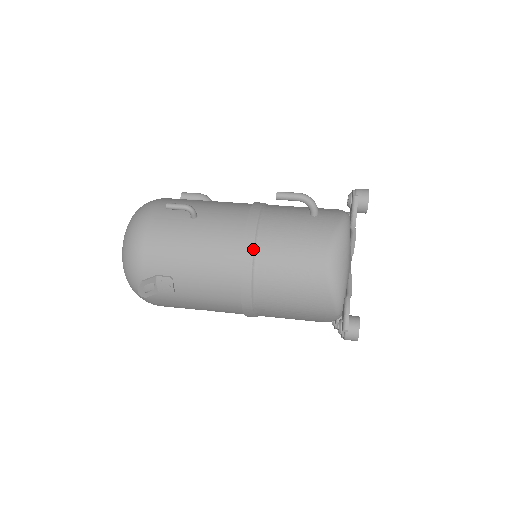
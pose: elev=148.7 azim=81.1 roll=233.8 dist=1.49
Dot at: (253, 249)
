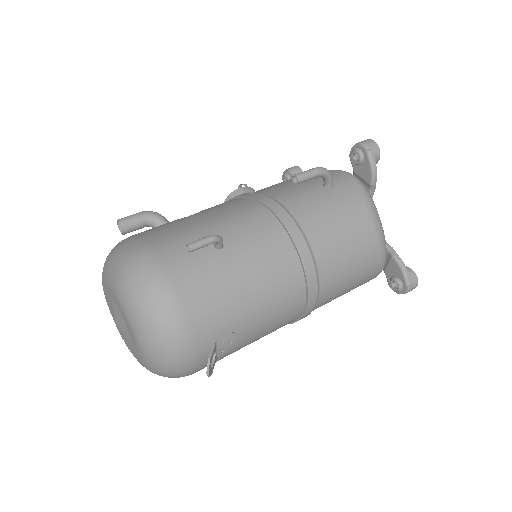
Dot at: (310, 251)
